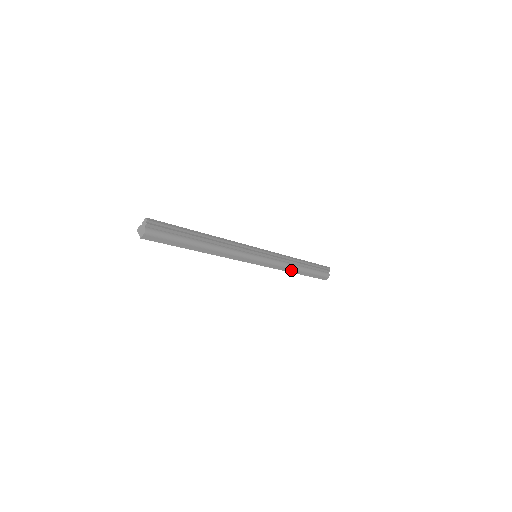
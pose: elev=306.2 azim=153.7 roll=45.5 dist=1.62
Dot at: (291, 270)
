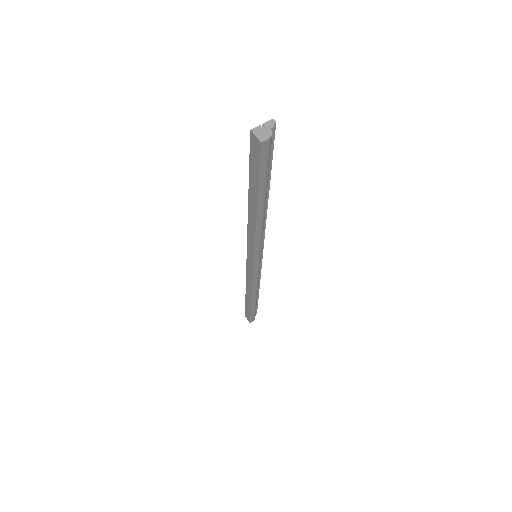
Dot at: (254, 293)
